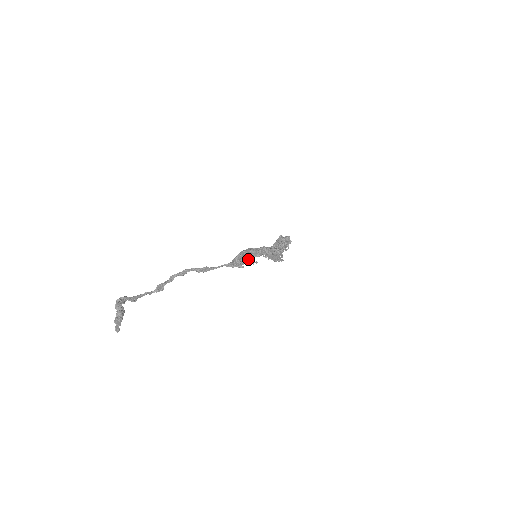
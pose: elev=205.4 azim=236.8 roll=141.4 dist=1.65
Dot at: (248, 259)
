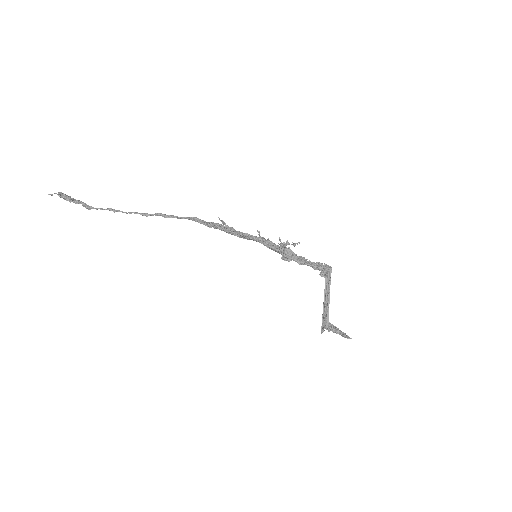
Dot at: (223, 224)
